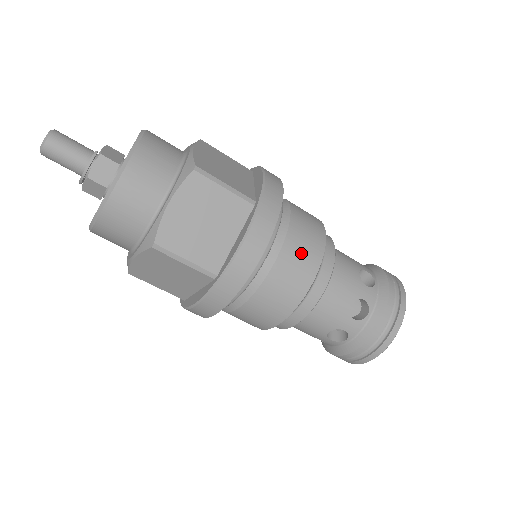
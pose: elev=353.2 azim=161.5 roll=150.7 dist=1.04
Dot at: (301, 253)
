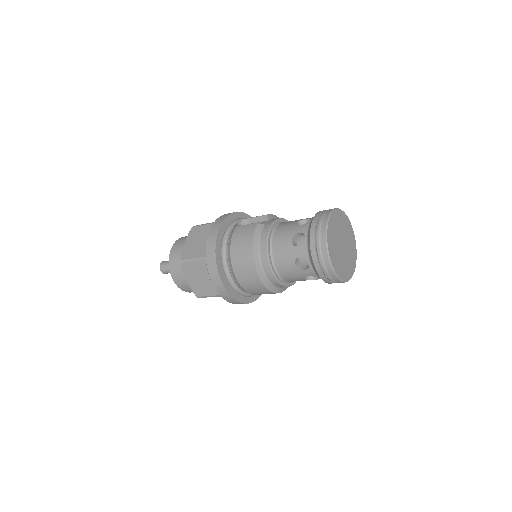
Dot at: (242, 264)
